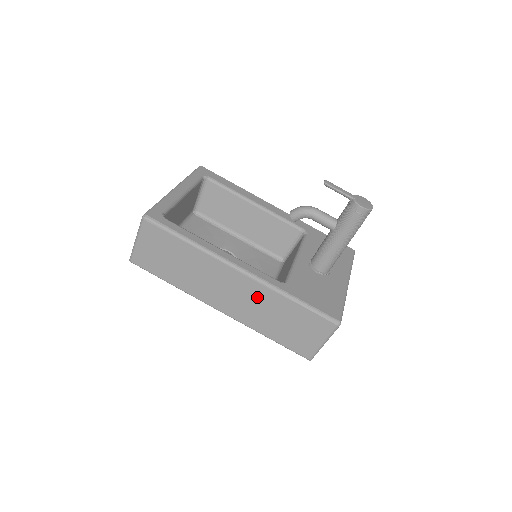
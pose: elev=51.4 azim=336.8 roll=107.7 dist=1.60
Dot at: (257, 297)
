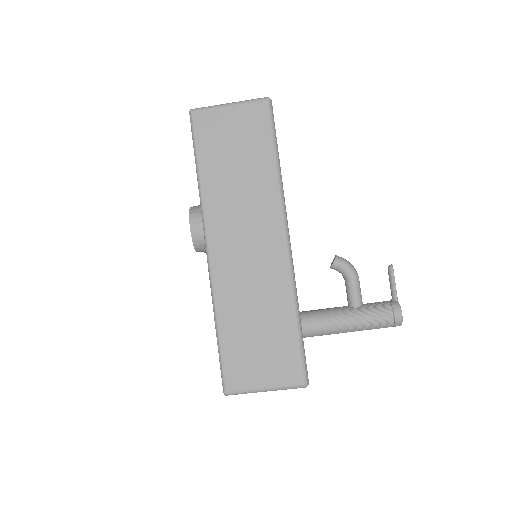
Dot at: (267, 277)
